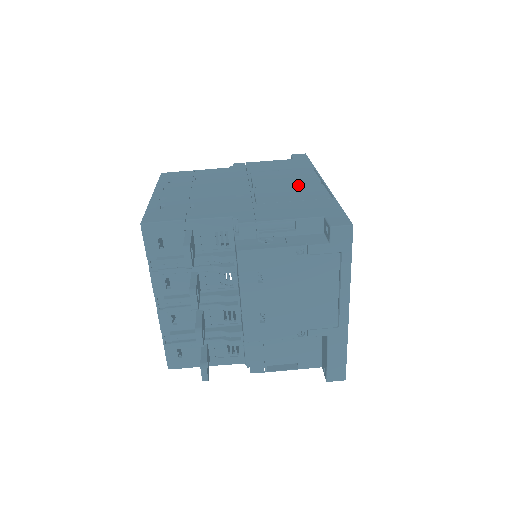
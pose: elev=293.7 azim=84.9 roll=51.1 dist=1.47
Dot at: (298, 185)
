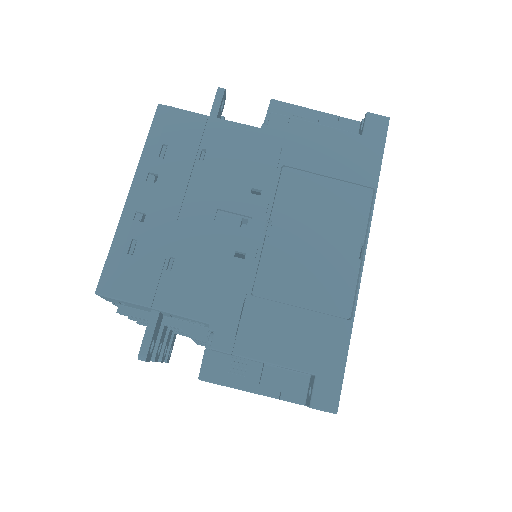
Dot at: (327, 251)
